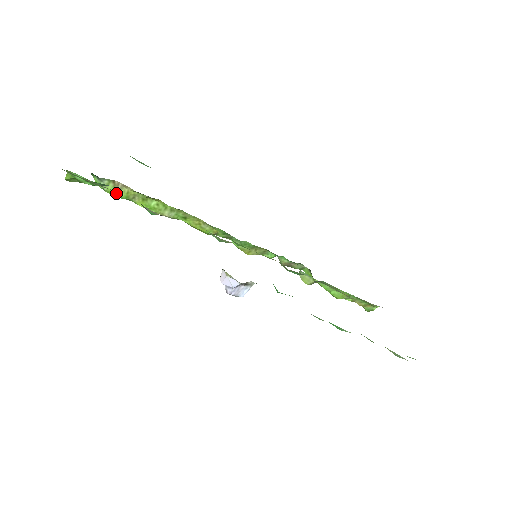
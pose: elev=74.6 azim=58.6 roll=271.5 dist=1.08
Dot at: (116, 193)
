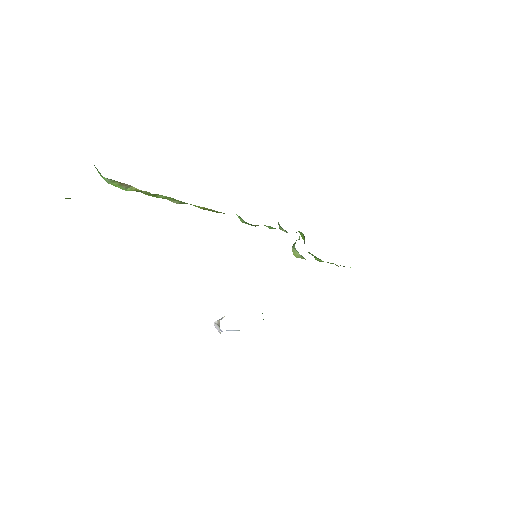
Dot at: (121, 188)
